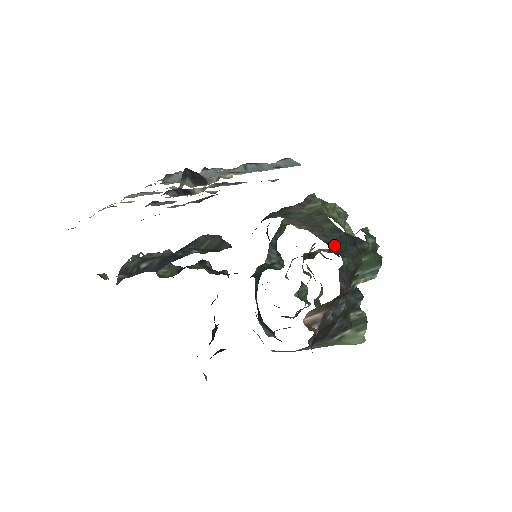
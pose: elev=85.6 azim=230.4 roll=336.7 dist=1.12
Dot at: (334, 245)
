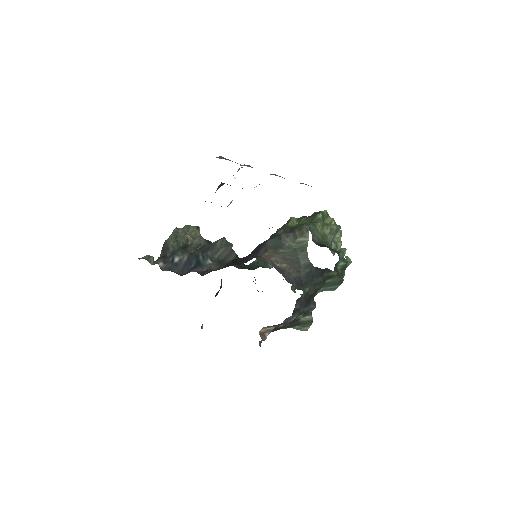
Dot at: (302, 279)
